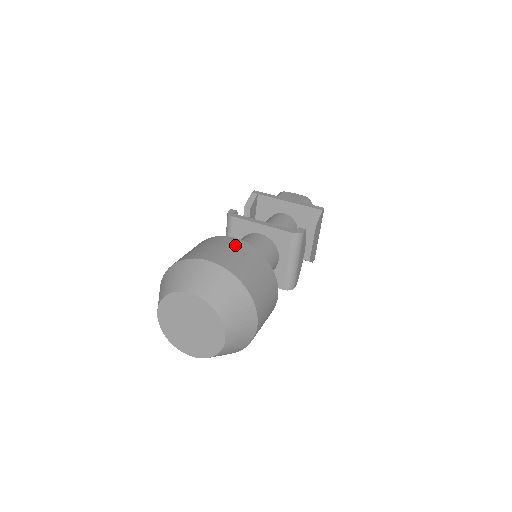
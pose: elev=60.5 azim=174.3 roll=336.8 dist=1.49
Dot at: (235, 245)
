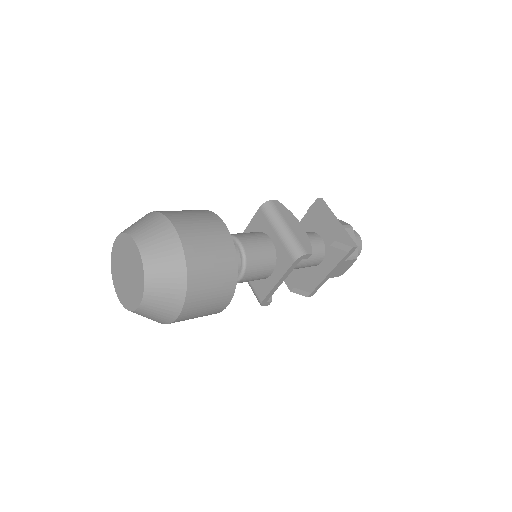
Dot at: occluded
